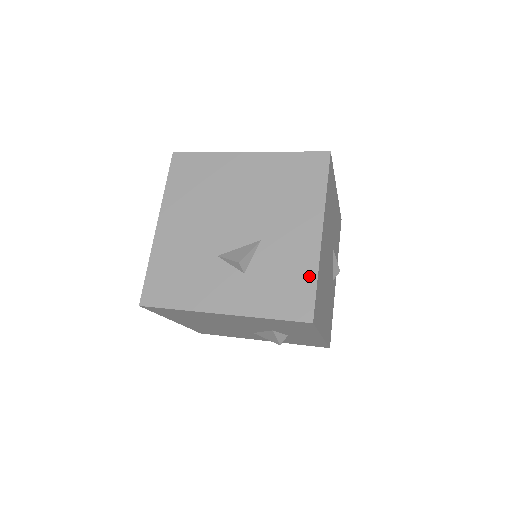
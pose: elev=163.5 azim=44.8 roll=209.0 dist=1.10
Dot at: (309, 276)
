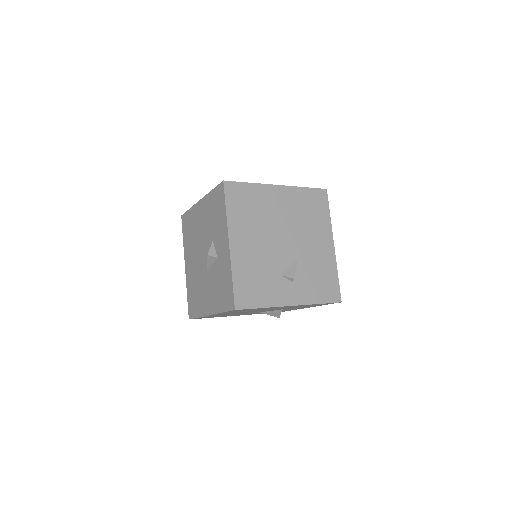
Dot at: occluded
